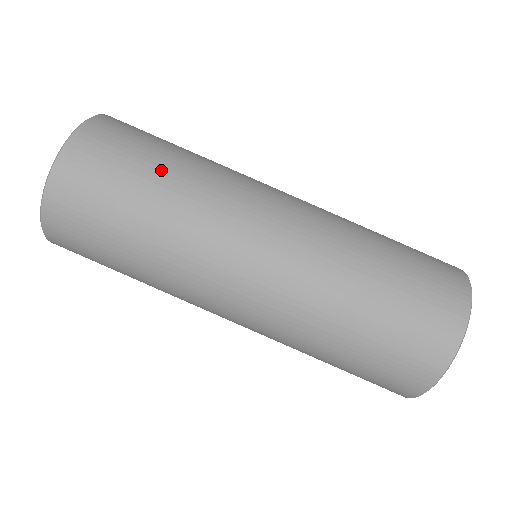
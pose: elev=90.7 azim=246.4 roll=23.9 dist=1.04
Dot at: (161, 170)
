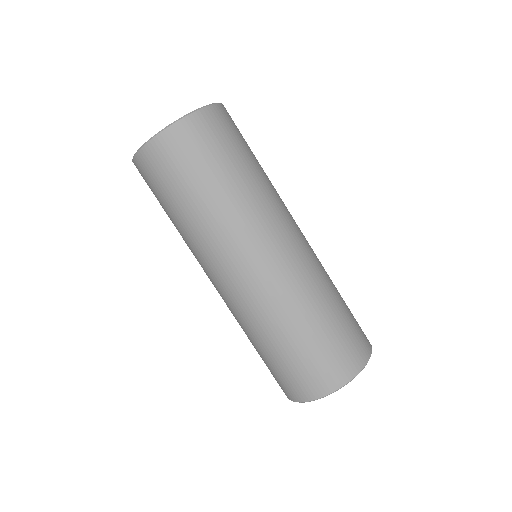
Dot at: (255, 161)
